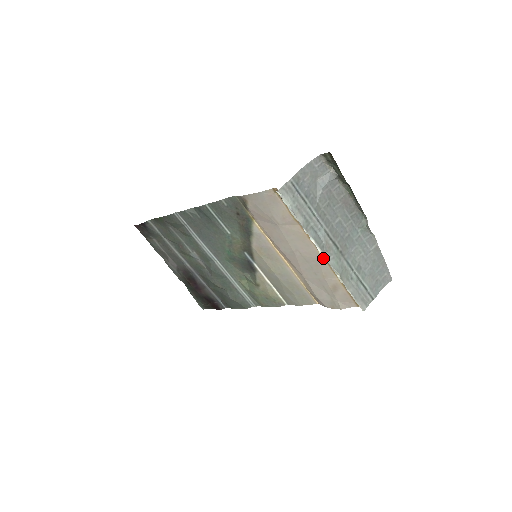
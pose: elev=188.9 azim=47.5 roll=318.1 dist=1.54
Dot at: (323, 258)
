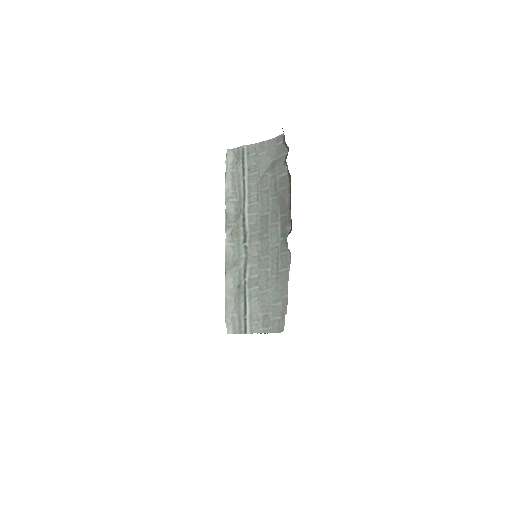
Dot at: occluded
